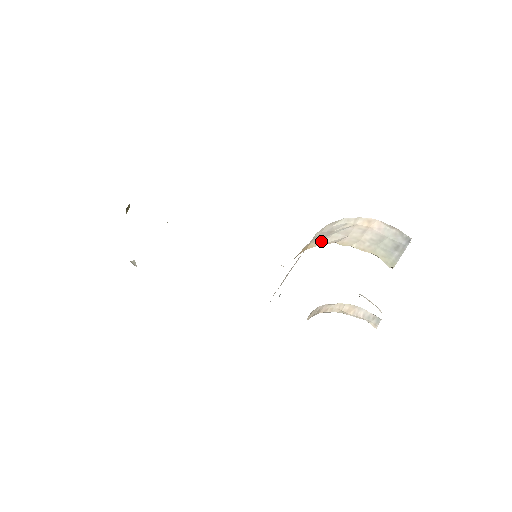
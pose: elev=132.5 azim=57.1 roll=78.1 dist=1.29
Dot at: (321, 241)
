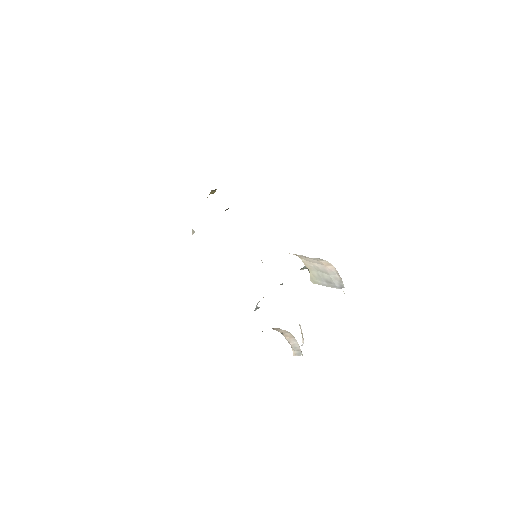
Dot at: occluded
